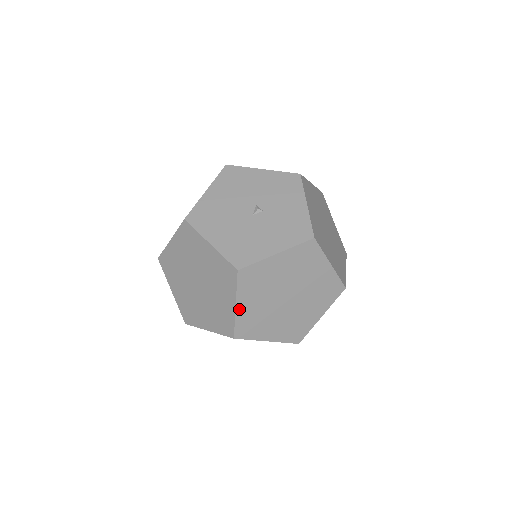
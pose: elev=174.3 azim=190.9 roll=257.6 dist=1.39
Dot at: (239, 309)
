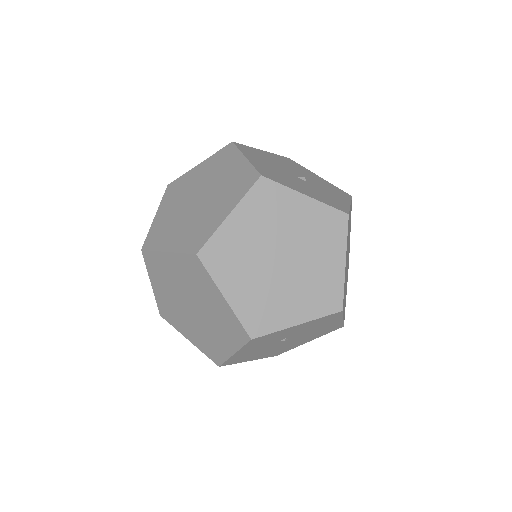
Dot at: (229, 222)
